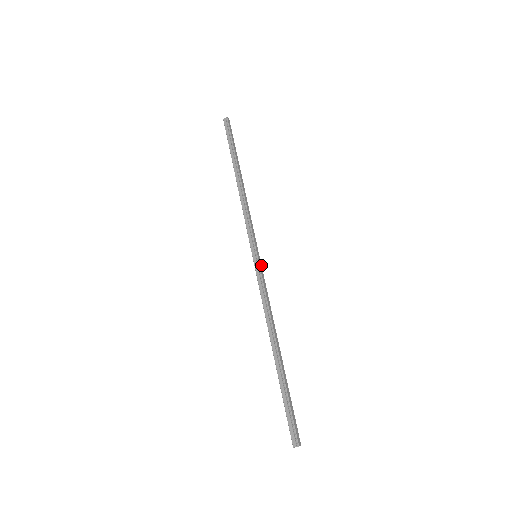
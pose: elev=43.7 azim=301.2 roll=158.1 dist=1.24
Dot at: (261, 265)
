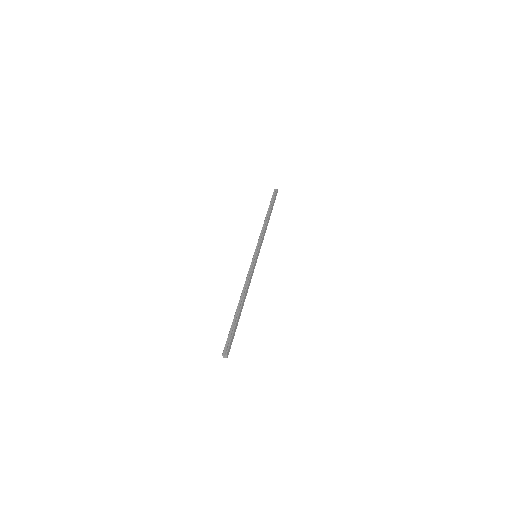
Dot at: occluded
